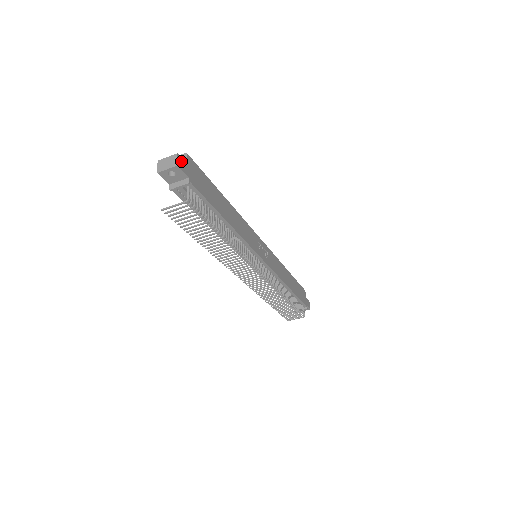
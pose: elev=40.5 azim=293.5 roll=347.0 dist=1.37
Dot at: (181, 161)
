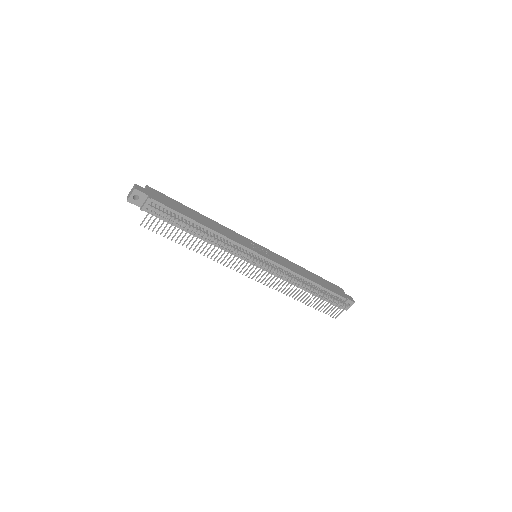
Dot at: (140, 188)
